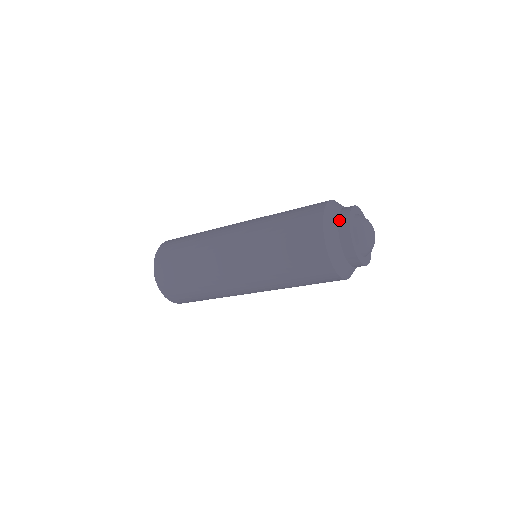
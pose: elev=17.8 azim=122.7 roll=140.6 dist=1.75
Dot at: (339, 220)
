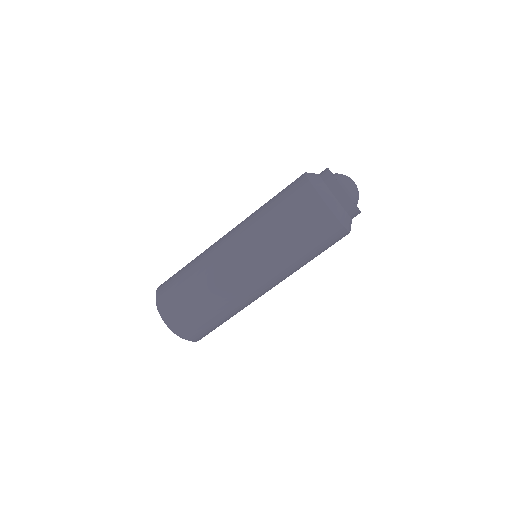
Dot at: occluded
